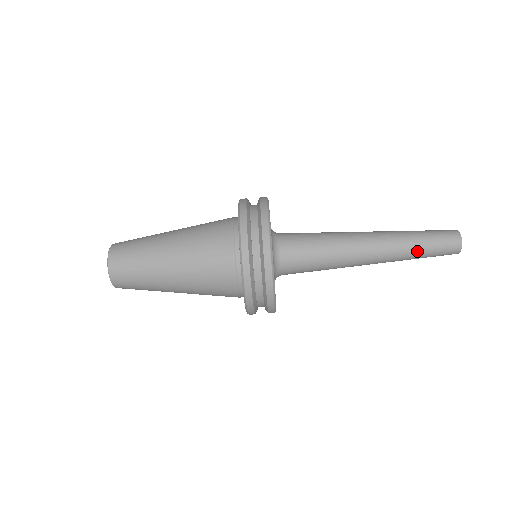
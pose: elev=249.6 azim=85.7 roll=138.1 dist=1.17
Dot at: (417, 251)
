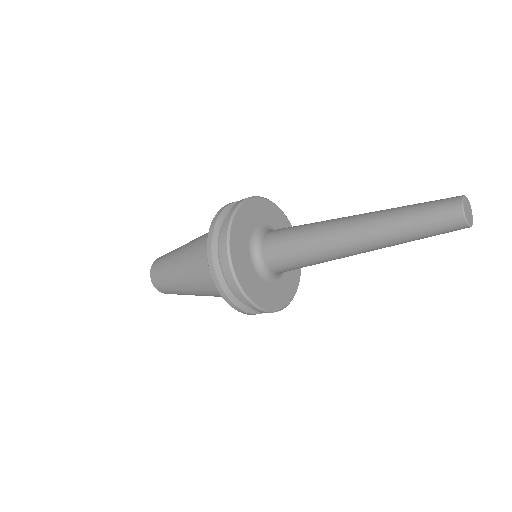
Dot at: occluded
